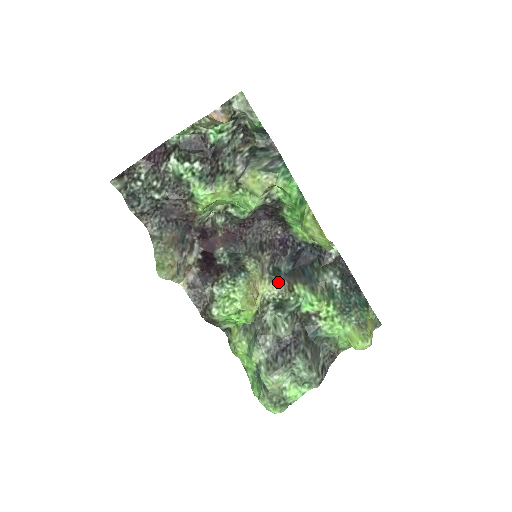
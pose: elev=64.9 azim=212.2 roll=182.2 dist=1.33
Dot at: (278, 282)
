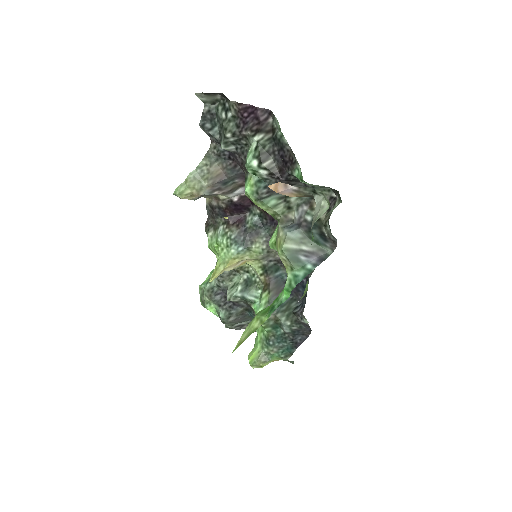
Dot at: (265, 275)
